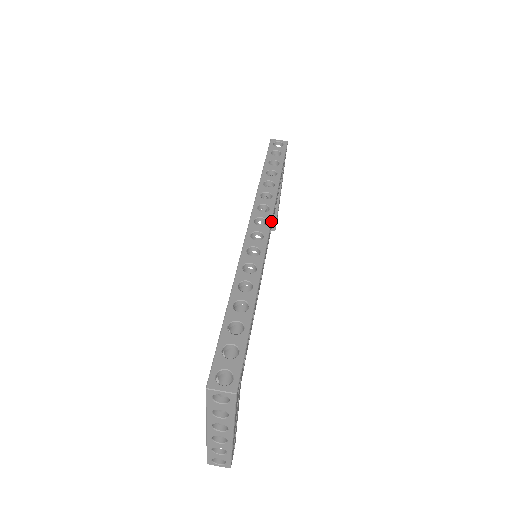
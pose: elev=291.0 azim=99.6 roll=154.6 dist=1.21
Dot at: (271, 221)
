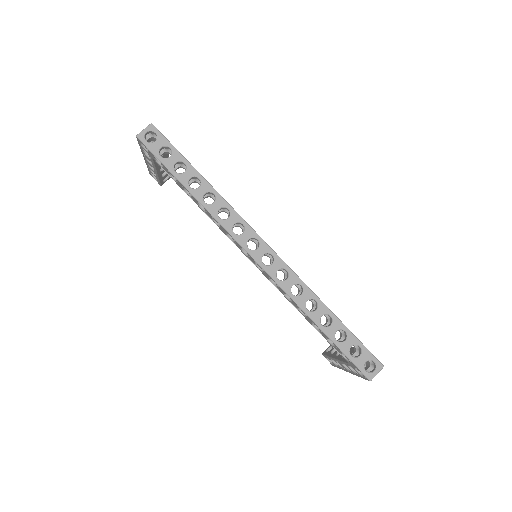
Dot at: (258, 235)
